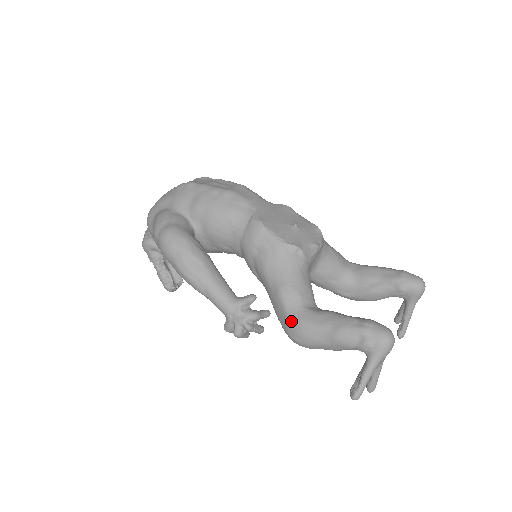
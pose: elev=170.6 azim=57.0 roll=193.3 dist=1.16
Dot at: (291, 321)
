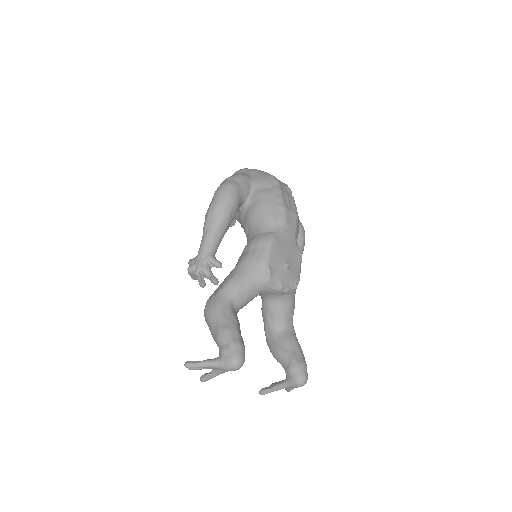
Dot at: (216, 297)
